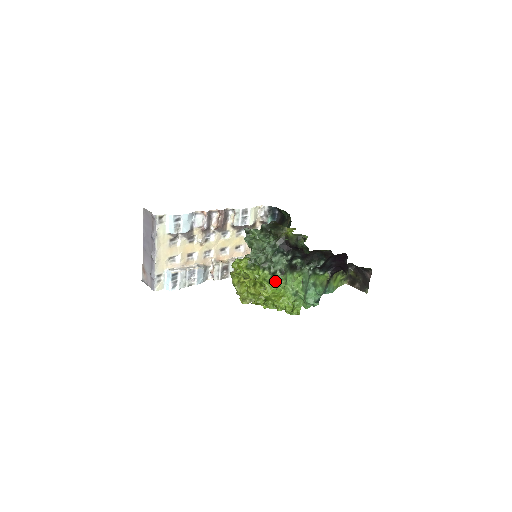
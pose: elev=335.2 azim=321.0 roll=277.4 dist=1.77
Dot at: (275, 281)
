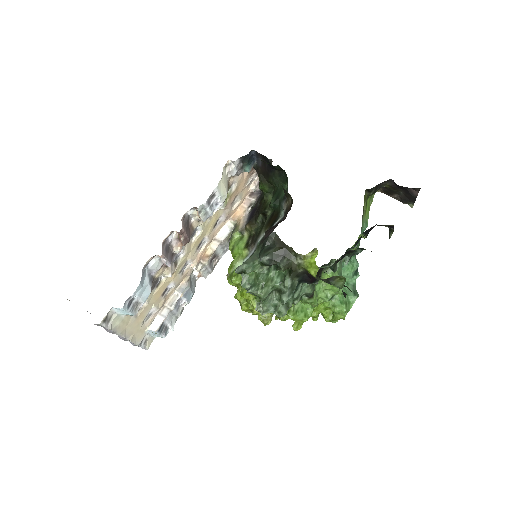
Dot at: (302, 303)
